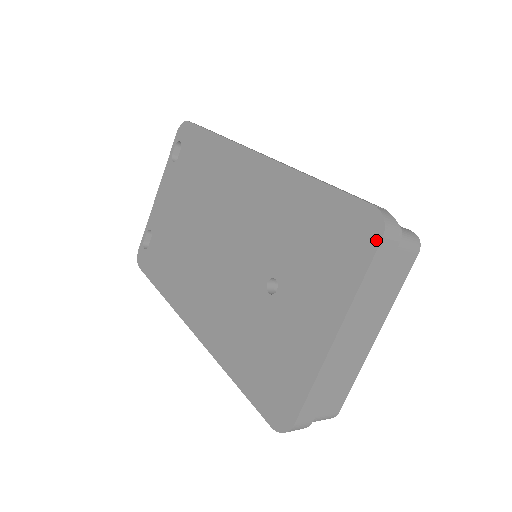
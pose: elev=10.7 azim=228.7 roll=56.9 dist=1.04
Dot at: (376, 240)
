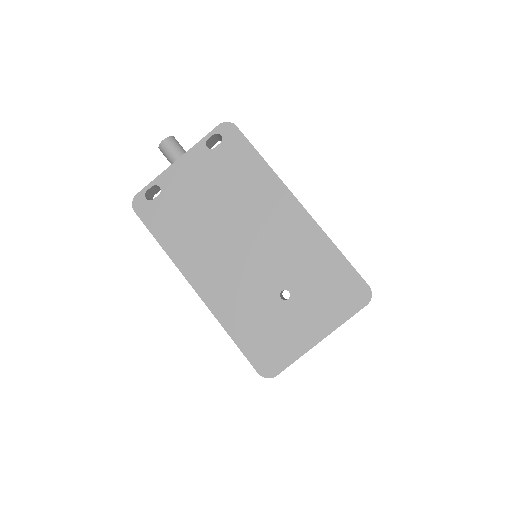
Dot at: (364, 304)
